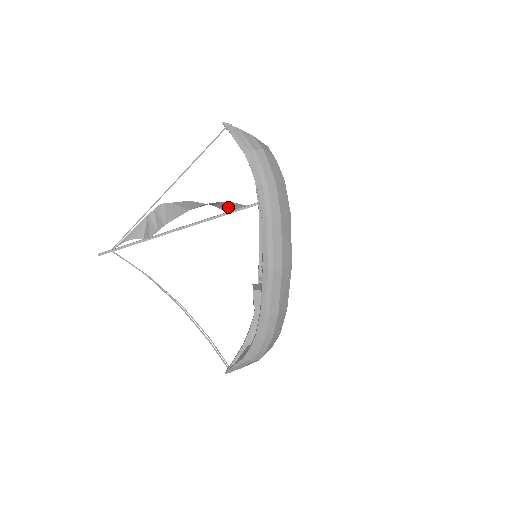
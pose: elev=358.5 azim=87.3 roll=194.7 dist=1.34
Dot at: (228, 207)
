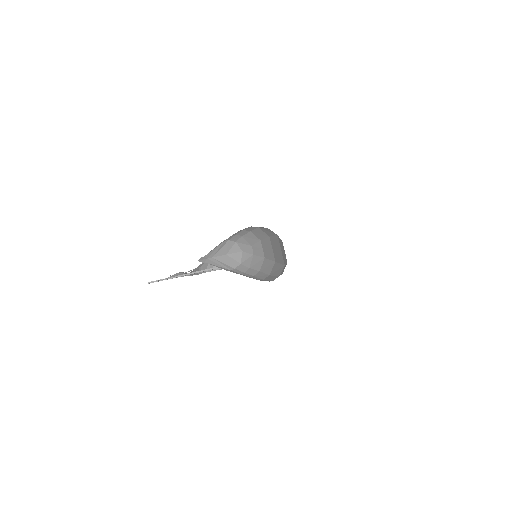
Dot at: occluded
